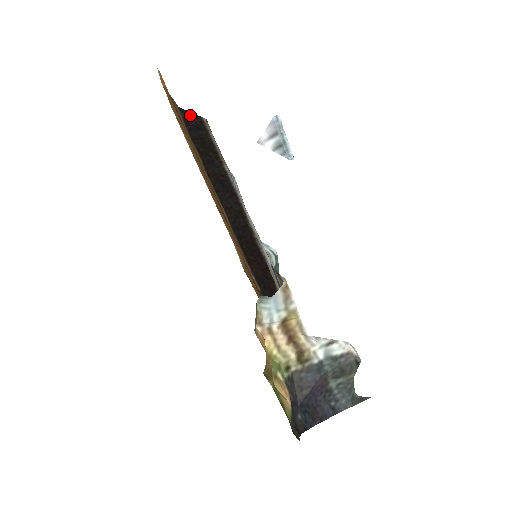
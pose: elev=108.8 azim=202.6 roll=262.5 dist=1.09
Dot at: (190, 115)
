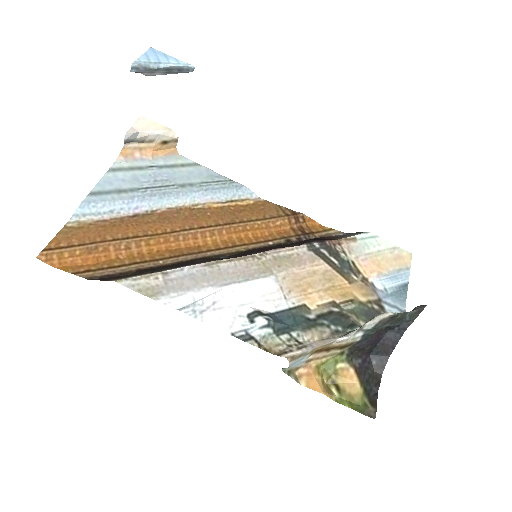
Dot at: (101, 279)
